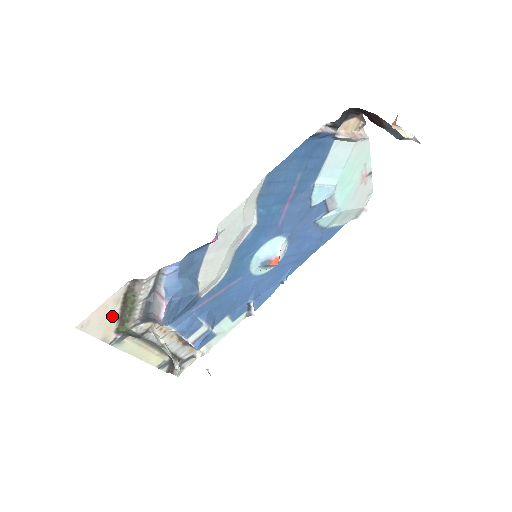
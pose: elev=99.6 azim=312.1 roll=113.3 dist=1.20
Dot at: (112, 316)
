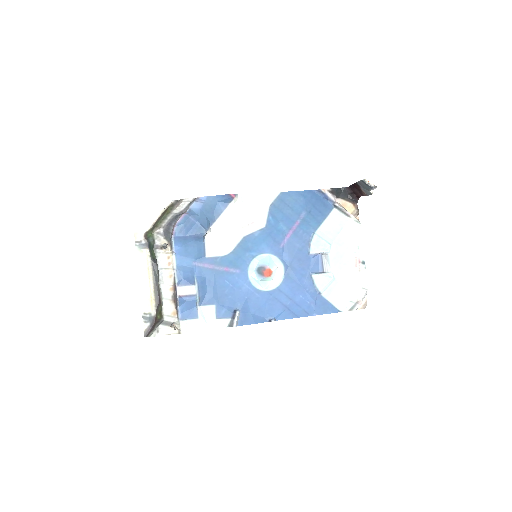
Dot at: (152, 219)
